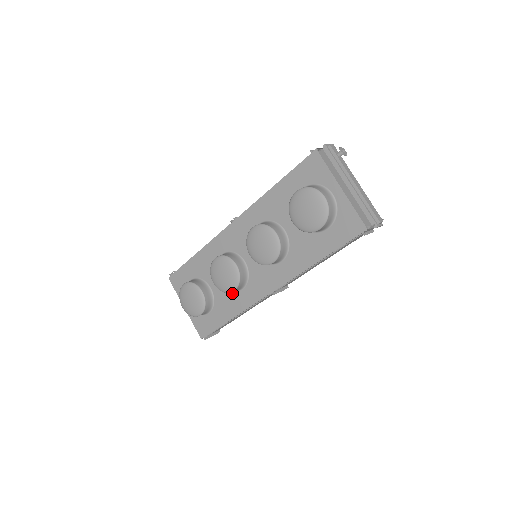
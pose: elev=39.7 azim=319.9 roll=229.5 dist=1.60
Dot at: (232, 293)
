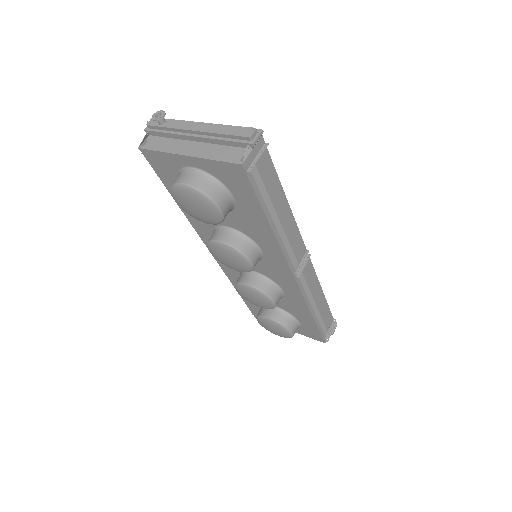
Dot at: (284, 299)
